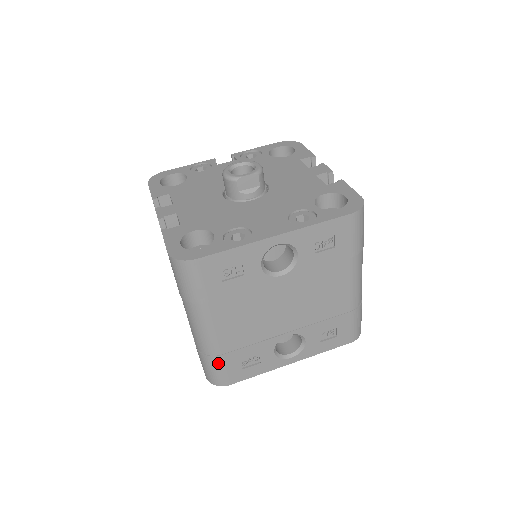
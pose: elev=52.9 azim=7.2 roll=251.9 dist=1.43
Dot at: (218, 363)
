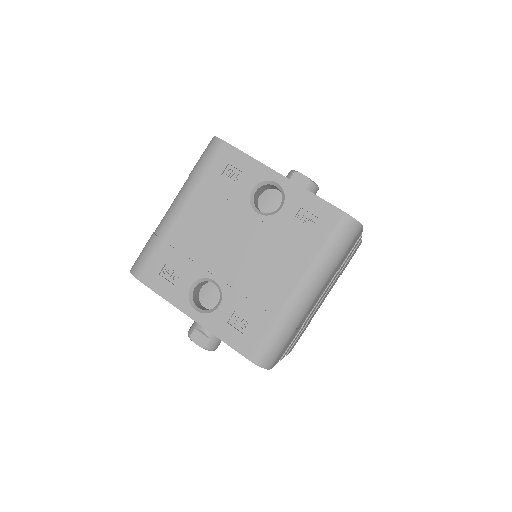
Dot at: (153, 246)
